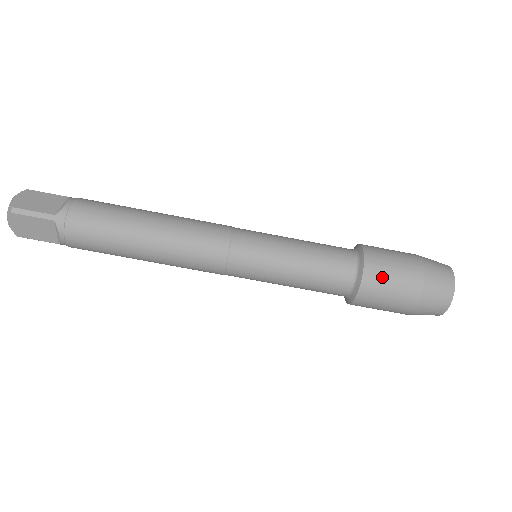
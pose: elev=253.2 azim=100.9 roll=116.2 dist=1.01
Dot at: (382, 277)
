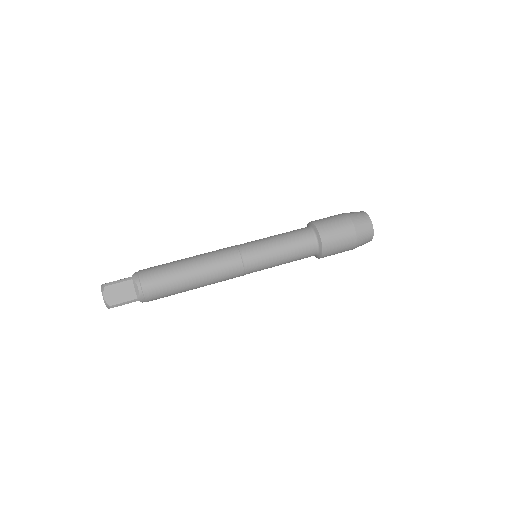
Dot at: (326, 223)
